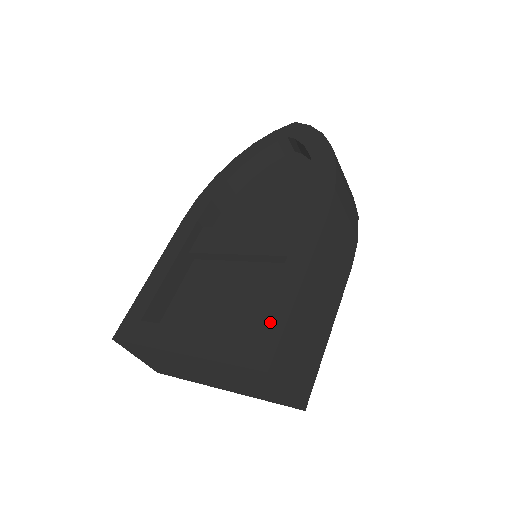
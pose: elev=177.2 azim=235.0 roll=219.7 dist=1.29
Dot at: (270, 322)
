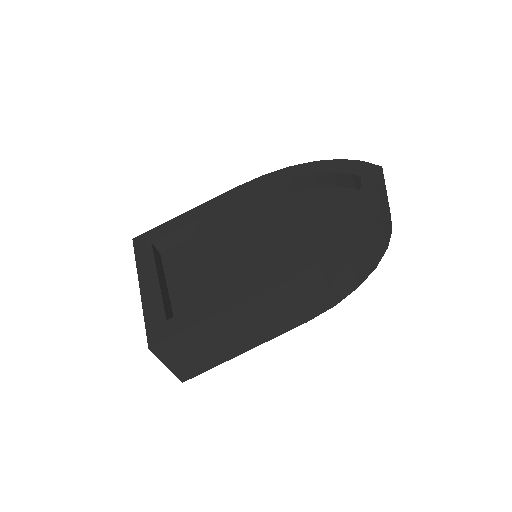
Dot at: (182, 320)
